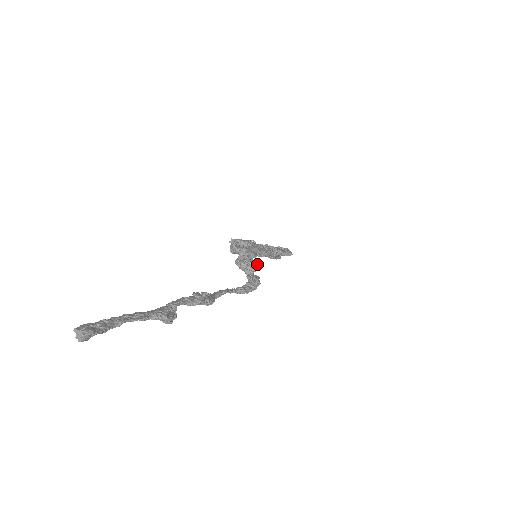
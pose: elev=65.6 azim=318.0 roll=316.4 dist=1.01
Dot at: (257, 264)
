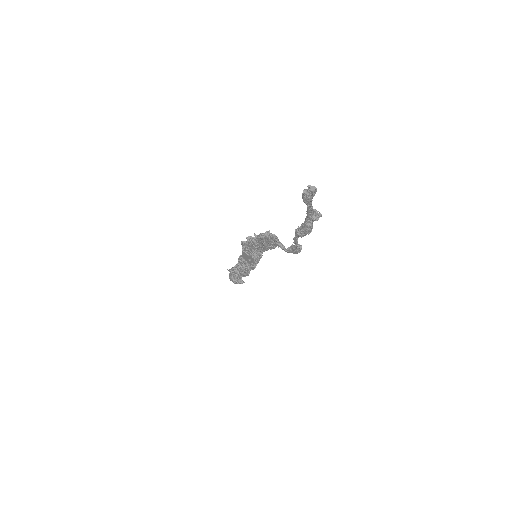
Dot at: occluded
